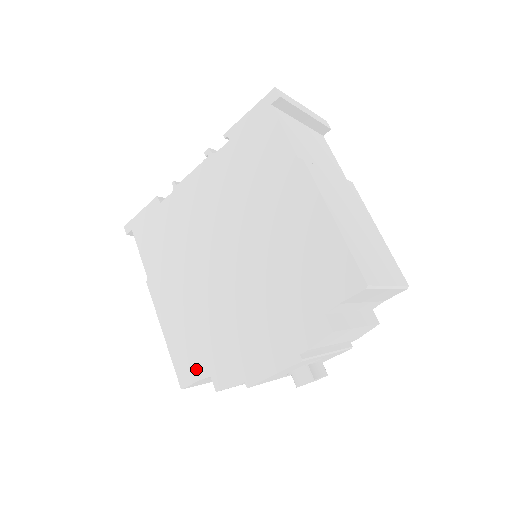
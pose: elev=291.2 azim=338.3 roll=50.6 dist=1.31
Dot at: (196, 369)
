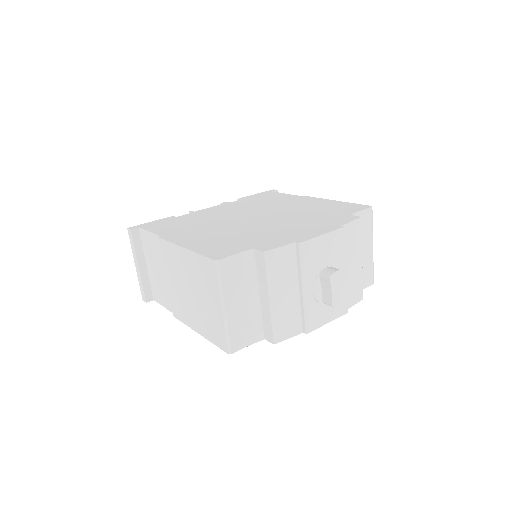
Dot at: (234, 250)
